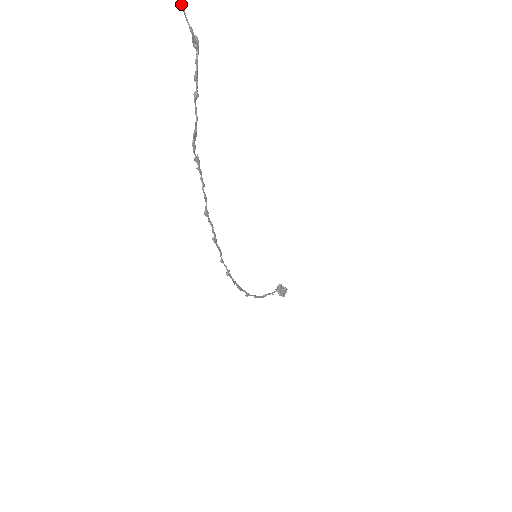
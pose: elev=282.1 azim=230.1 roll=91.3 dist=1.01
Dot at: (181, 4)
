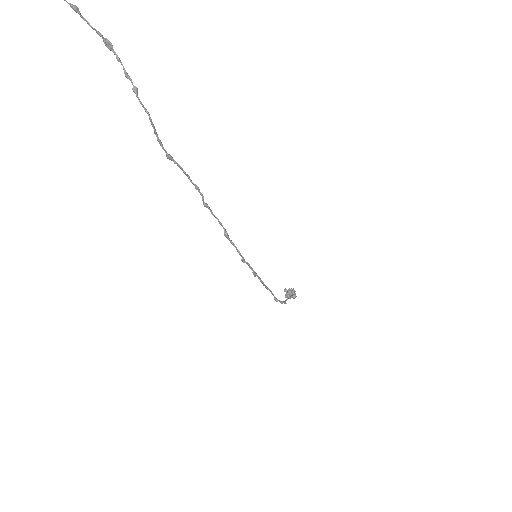
Dot at: (80, 15)
